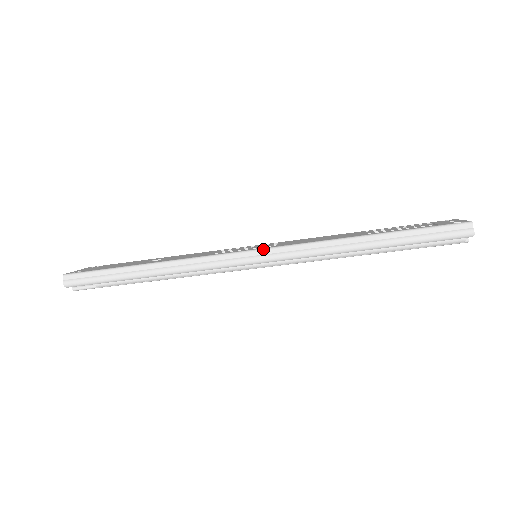
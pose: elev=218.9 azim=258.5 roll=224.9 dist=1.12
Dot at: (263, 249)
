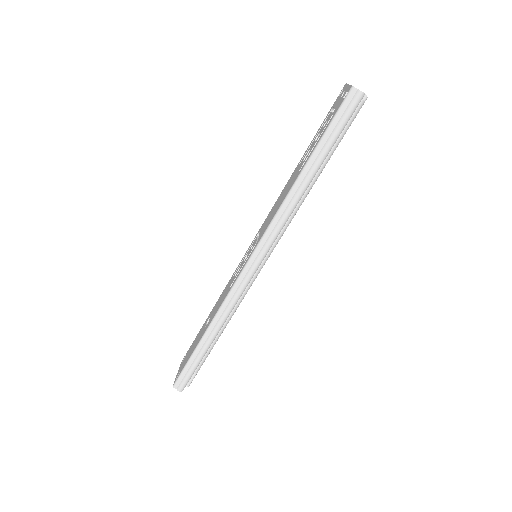
Dot at: (253, 254)
